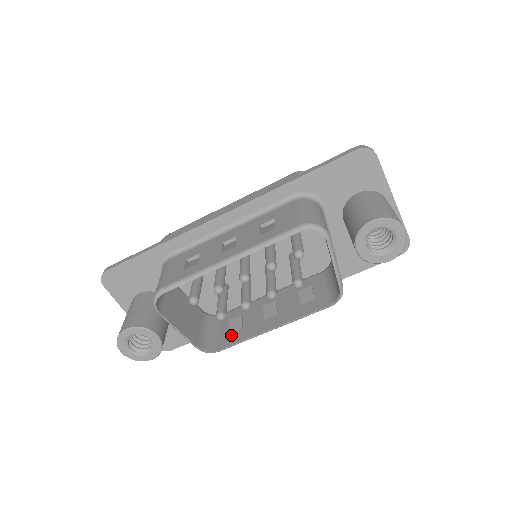
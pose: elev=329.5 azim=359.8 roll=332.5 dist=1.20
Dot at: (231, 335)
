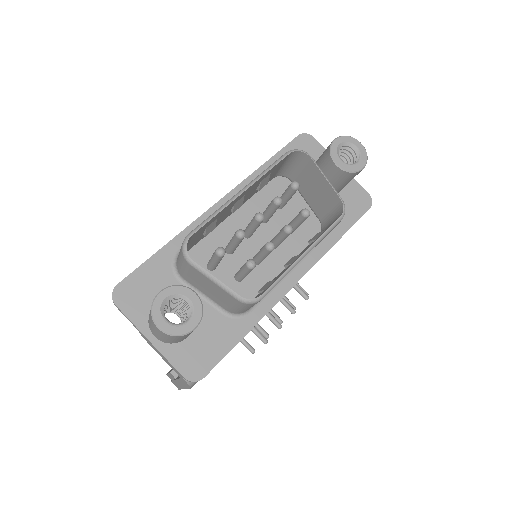
Dot at: (267, 287)
